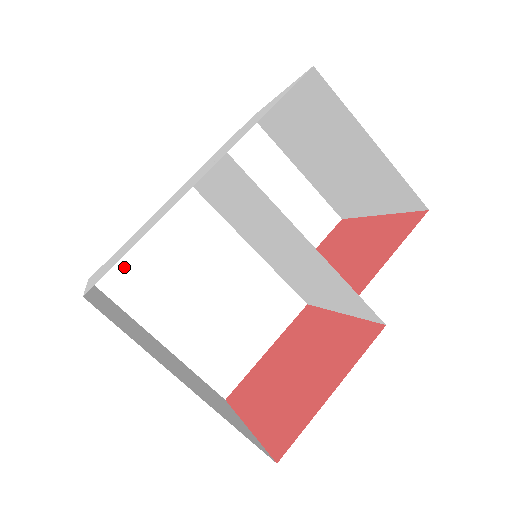
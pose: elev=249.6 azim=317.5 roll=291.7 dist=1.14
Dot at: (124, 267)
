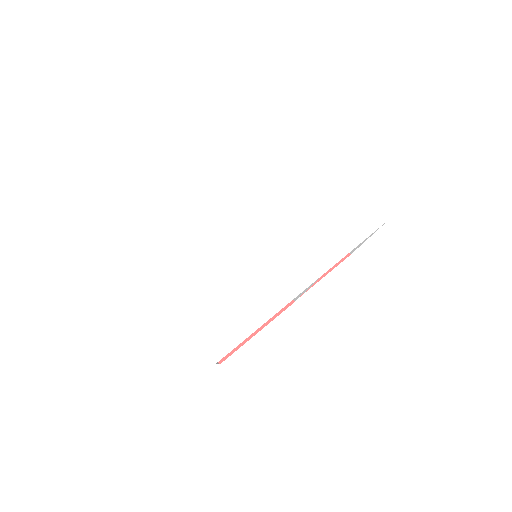
Dot at: occluded
